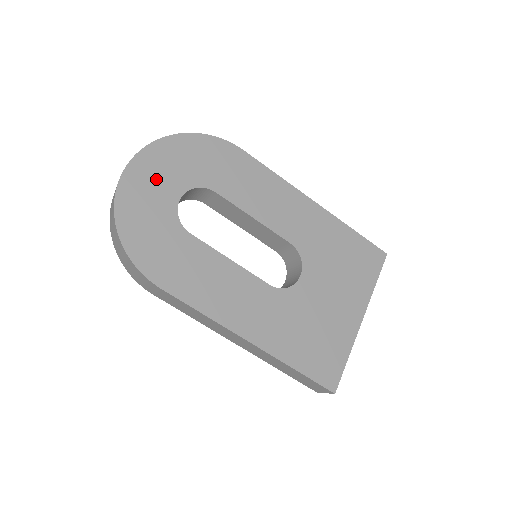
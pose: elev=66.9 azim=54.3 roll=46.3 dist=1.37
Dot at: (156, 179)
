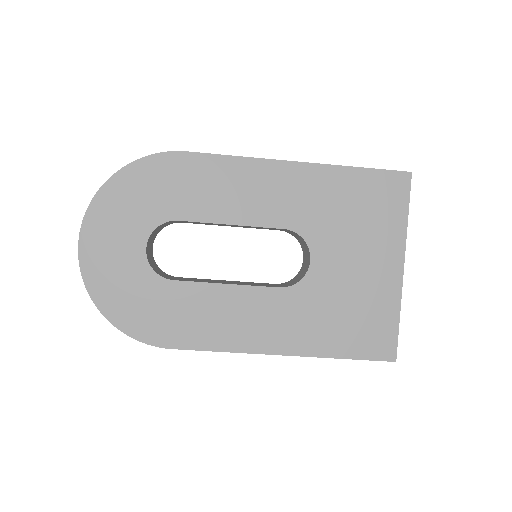
Dot at: (112, 244)
